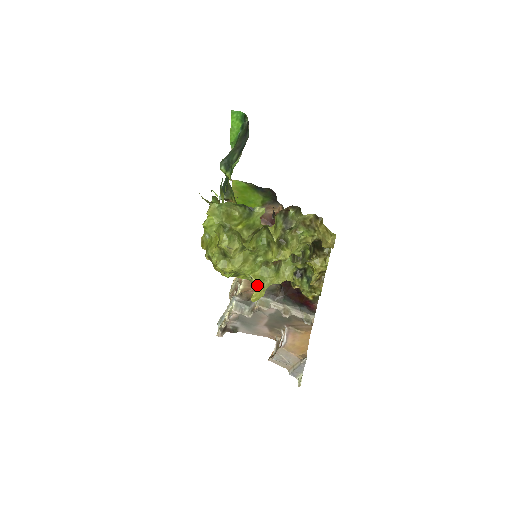
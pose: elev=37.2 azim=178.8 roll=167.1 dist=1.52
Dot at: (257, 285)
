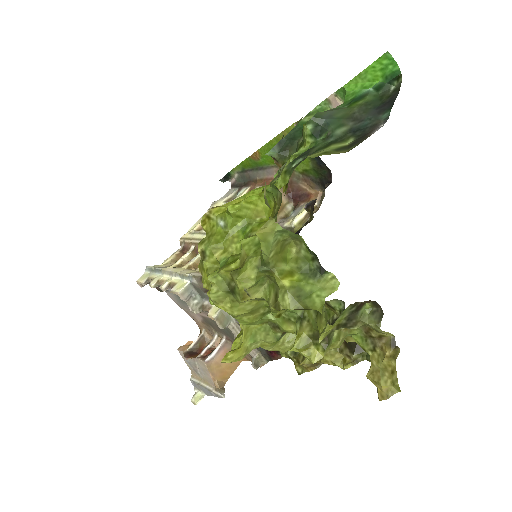
Dot at: (242, 344)
